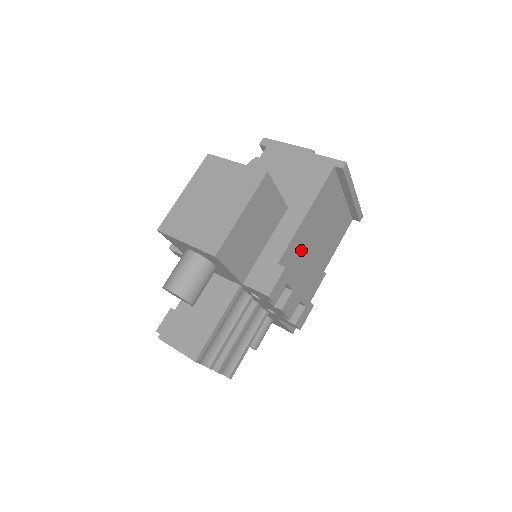
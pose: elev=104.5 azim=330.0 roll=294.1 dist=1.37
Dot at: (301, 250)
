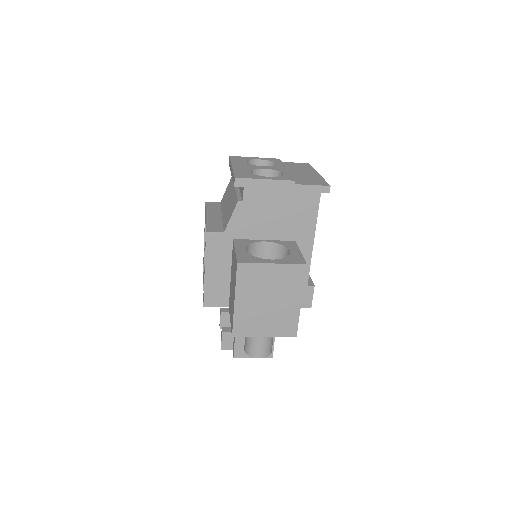
Dot at: occluded
